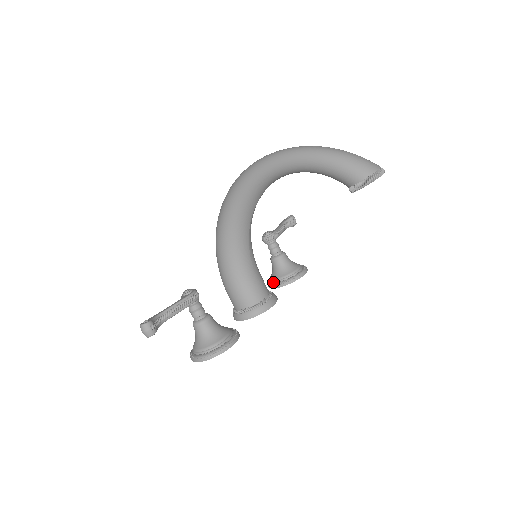
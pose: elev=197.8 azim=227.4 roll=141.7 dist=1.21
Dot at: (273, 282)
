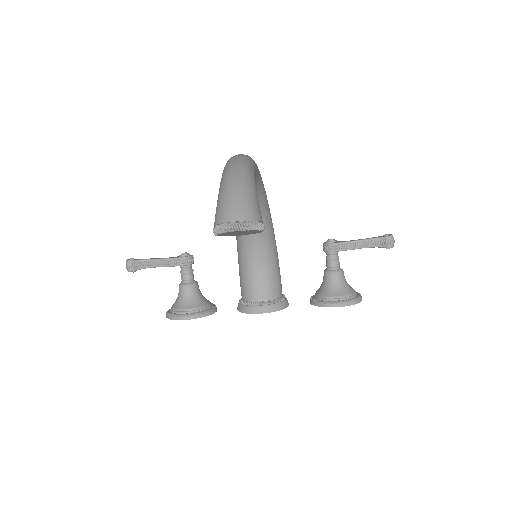
Dot at: (314, 295)
